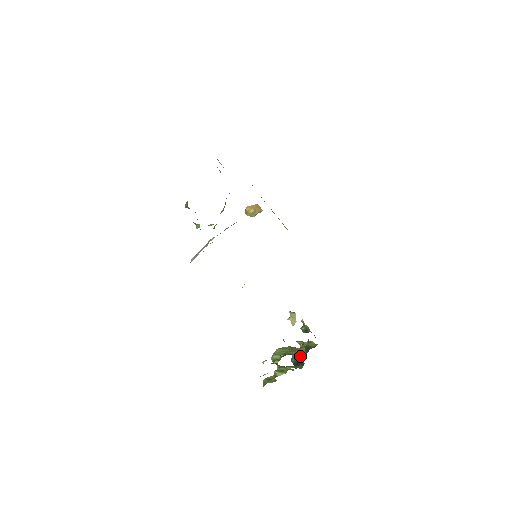
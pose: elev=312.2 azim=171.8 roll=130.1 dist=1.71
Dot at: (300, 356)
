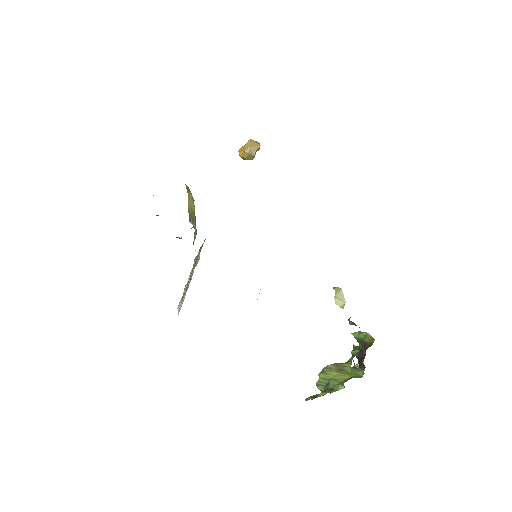
Dot at: (354, 366)
